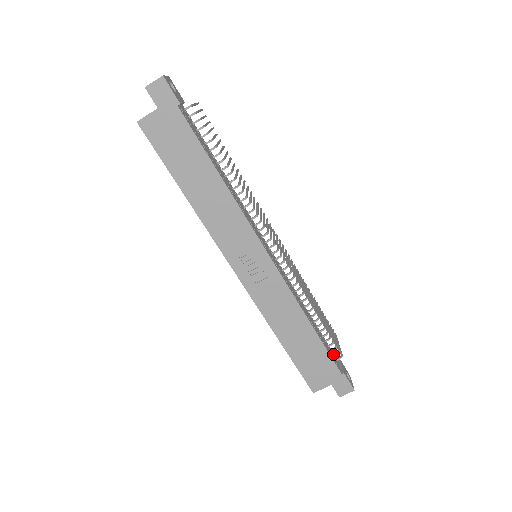
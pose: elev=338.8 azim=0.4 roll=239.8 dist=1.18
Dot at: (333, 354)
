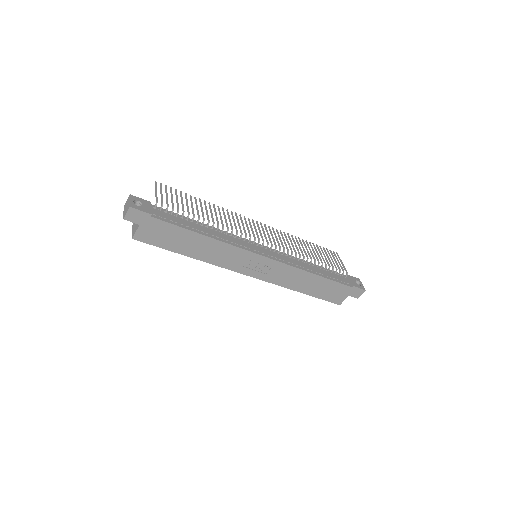
Dot at: (340, 276)
